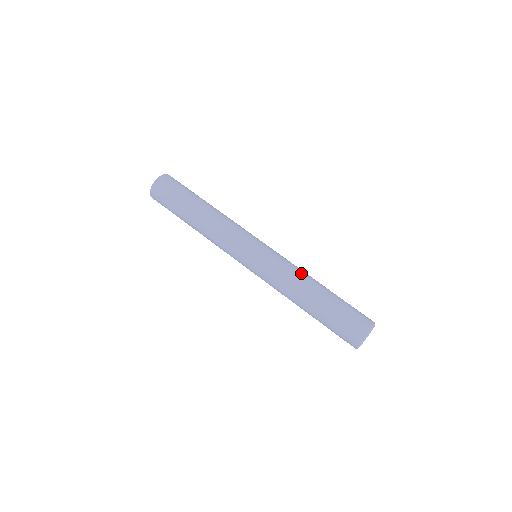
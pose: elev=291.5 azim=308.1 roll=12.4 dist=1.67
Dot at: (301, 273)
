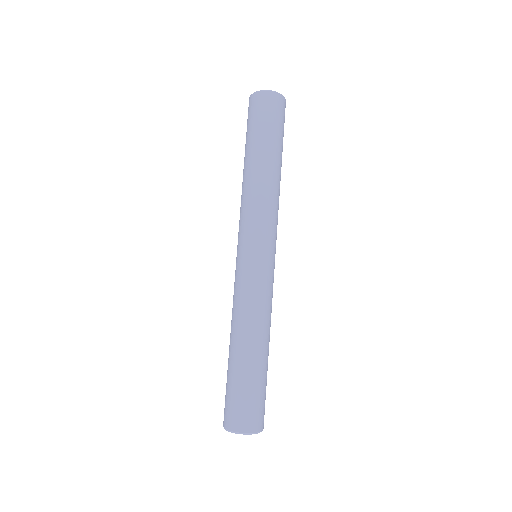
Dot at: occluded
